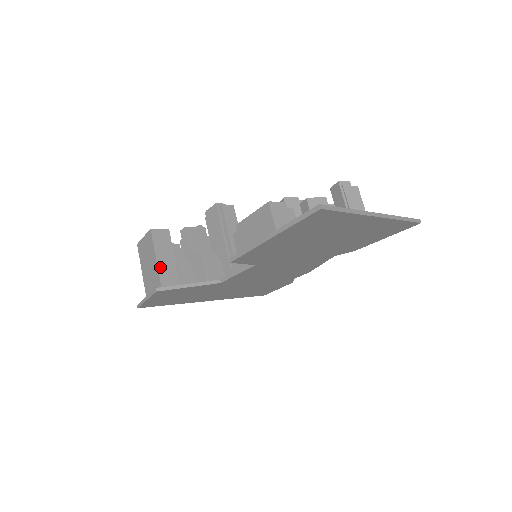
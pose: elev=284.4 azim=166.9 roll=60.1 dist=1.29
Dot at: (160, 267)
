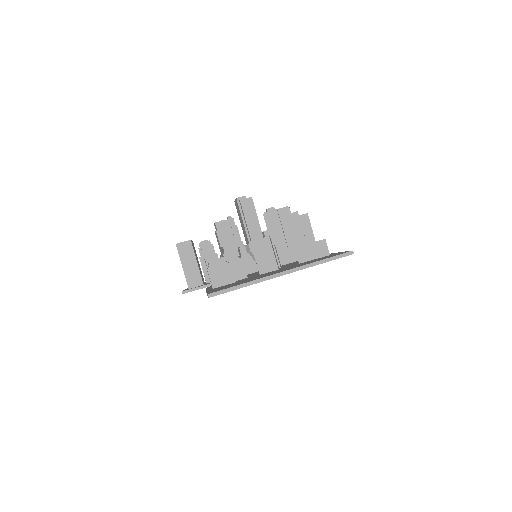
Dot at: (186, 272)
